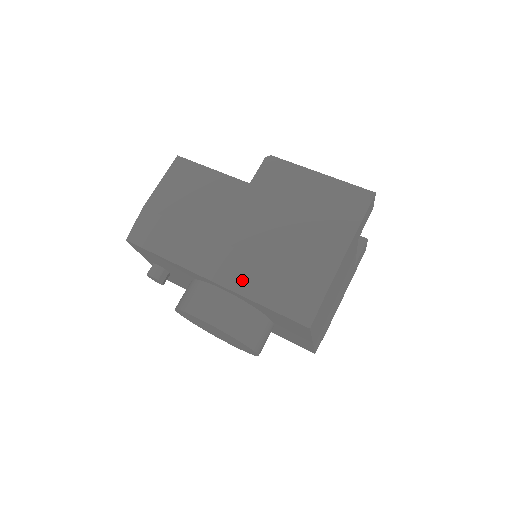
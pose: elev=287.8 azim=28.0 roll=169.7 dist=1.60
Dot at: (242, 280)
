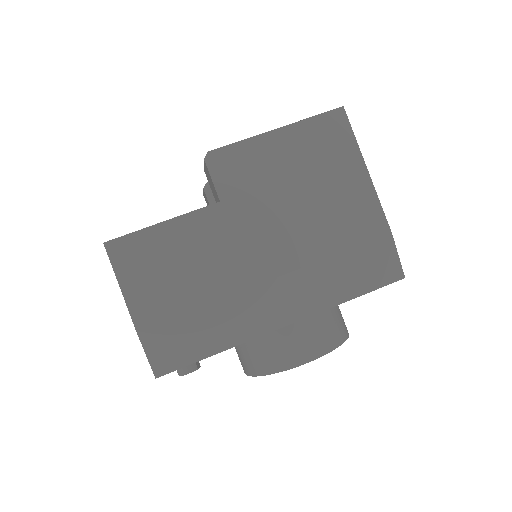
Dot at: (313, 297)
